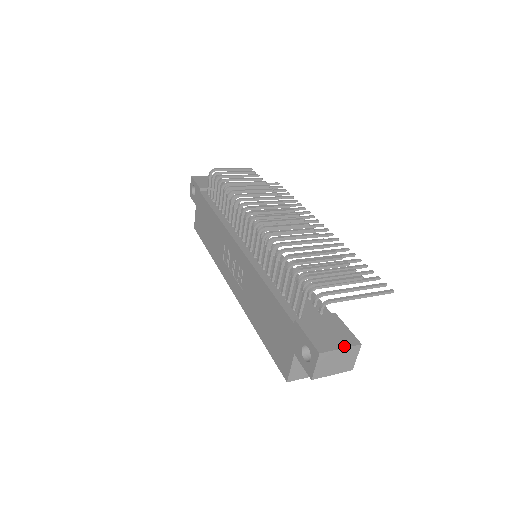
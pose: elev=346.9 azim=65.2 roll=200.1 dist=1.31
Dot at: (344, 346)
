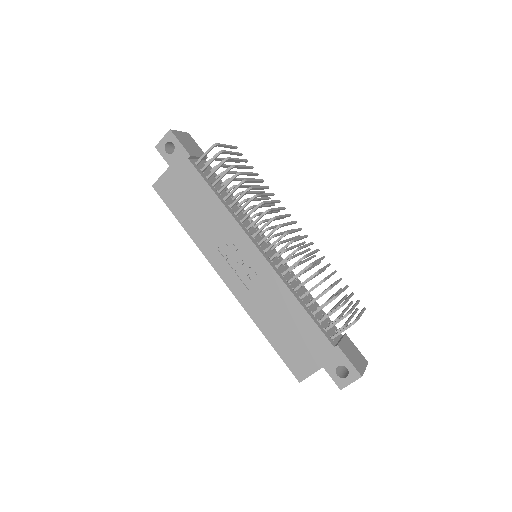
Dot at: (365, 367)
